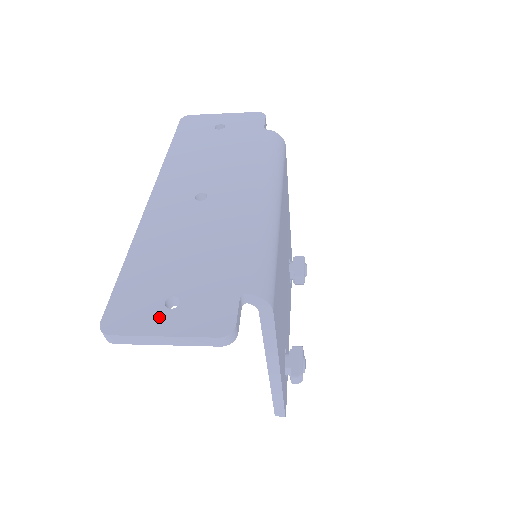
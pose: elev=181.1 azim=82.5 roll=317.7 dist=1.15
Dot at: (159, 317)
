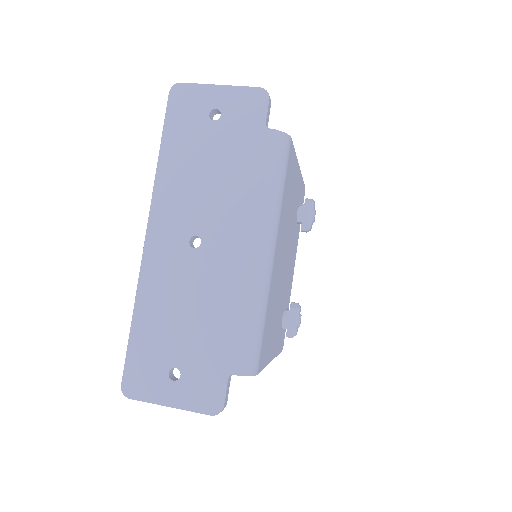
Dot at: (165, 388)
